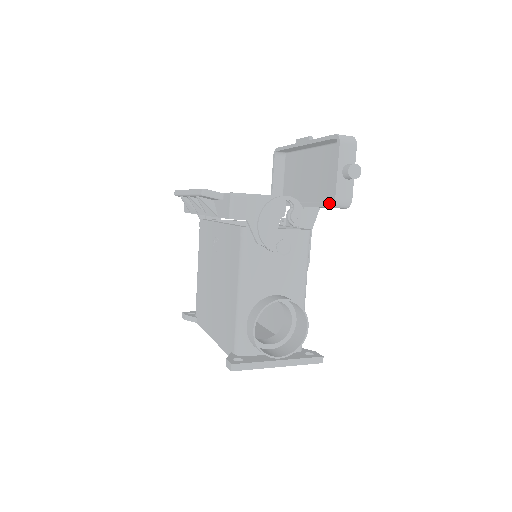
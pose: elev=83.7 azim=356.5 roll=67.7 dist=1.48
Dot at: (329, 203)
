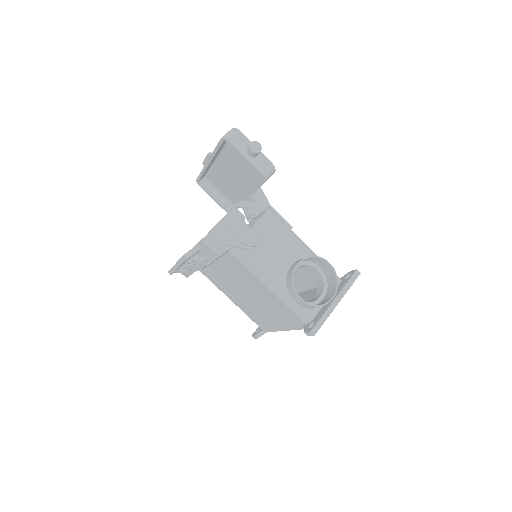
Dot at: (262, 179)
